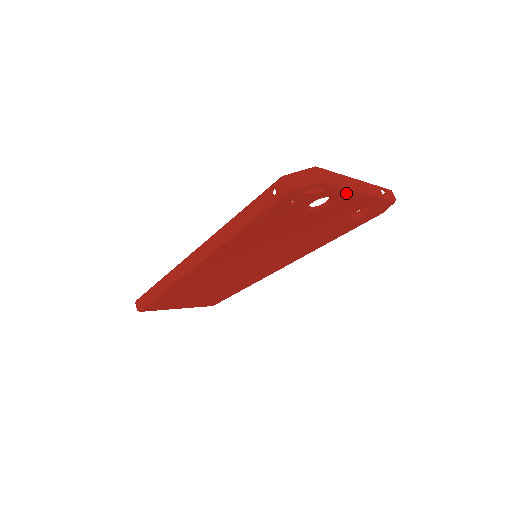
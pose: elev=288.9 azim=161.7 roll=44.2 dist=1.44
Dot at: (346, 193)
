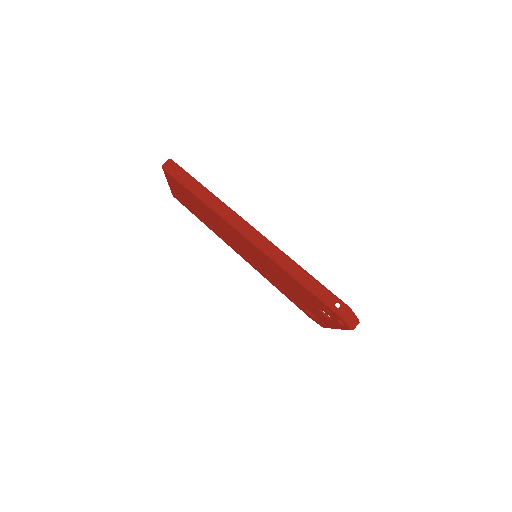
Dot at: (337, 326)
